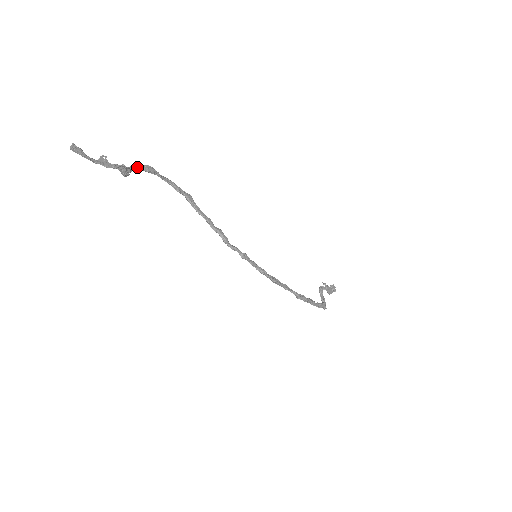
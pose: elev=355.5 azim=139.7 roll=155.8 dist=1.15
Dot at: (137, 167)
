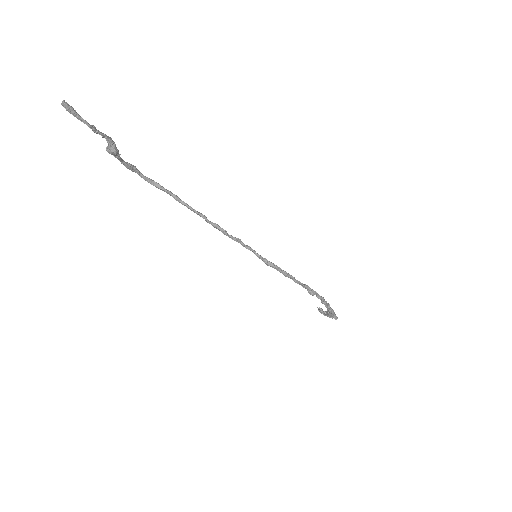
Dot at: (120, 158)
